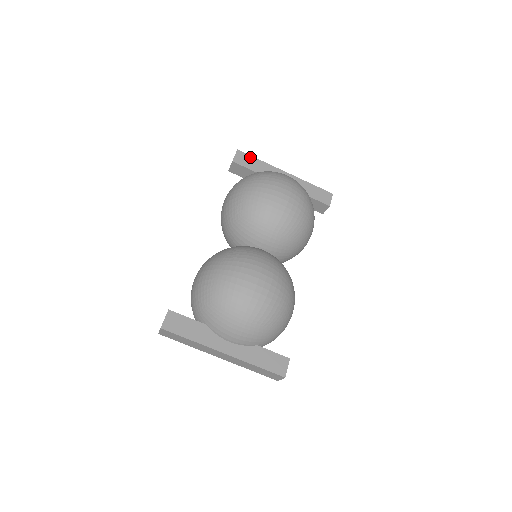
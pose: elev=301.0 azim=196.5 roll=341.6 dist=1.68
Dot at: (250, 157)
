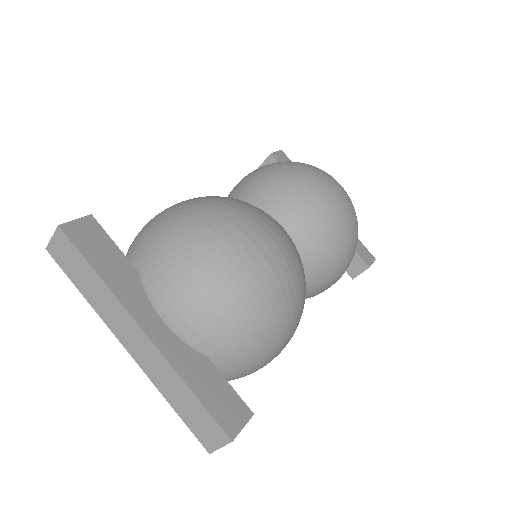
Dot at: occluded
